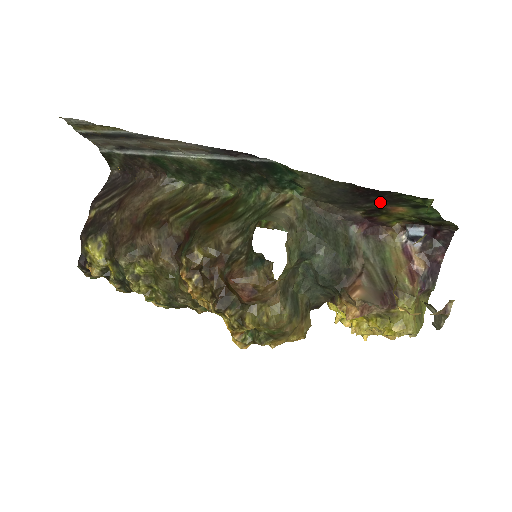
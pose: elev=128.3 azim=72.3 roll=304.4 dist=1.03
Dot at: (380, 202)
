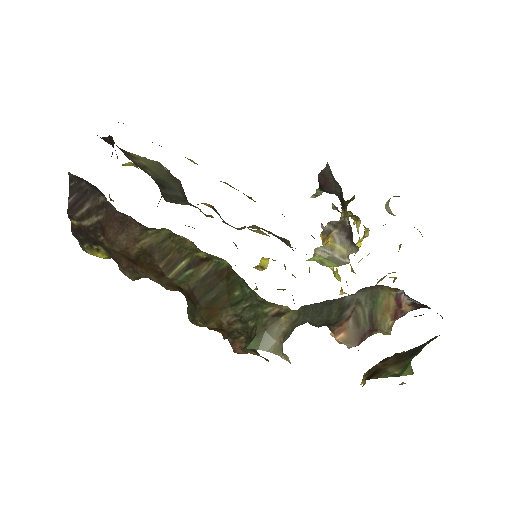
Dot at: occluded
